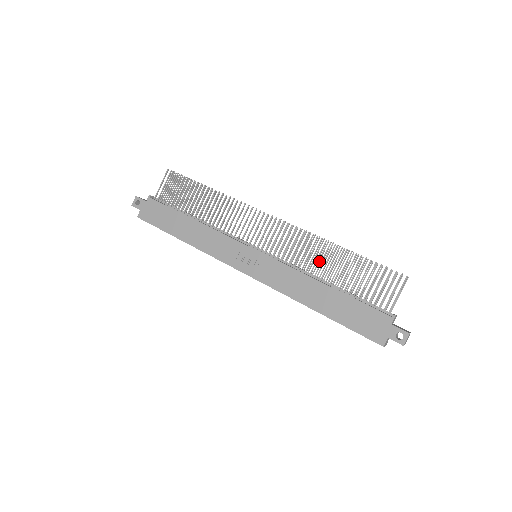
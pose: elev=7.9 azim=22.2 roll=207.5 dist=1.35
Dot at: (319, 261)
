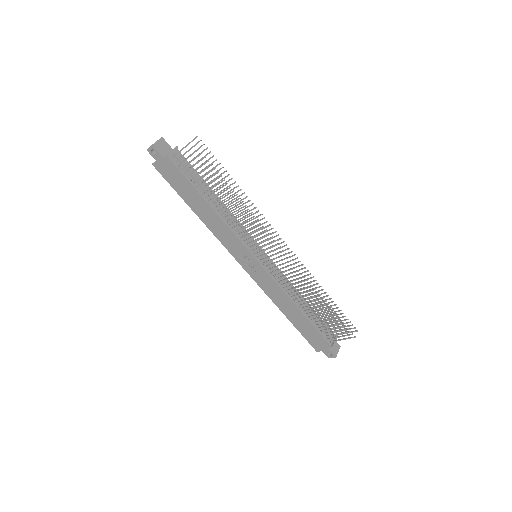
Dot at: occluded
